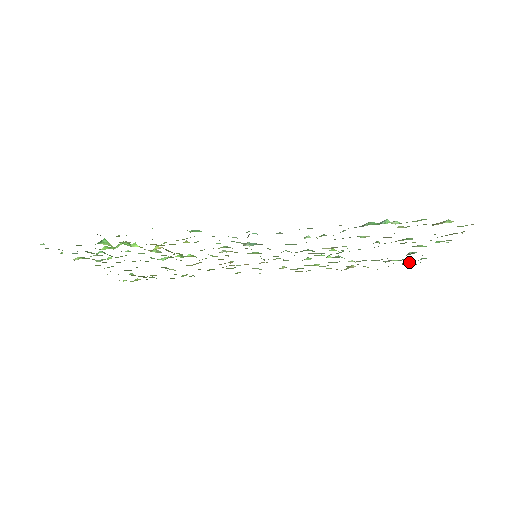
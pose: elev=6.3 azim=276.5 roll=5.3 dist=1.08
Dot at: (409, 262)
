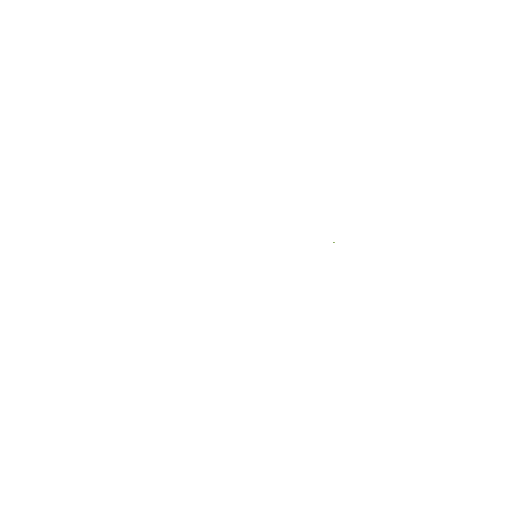
Dot at: occluded
